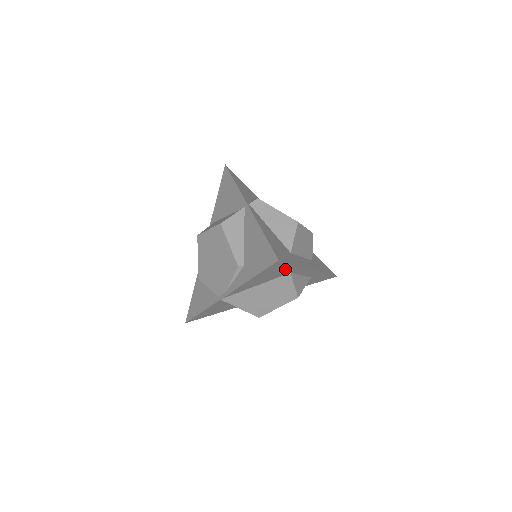
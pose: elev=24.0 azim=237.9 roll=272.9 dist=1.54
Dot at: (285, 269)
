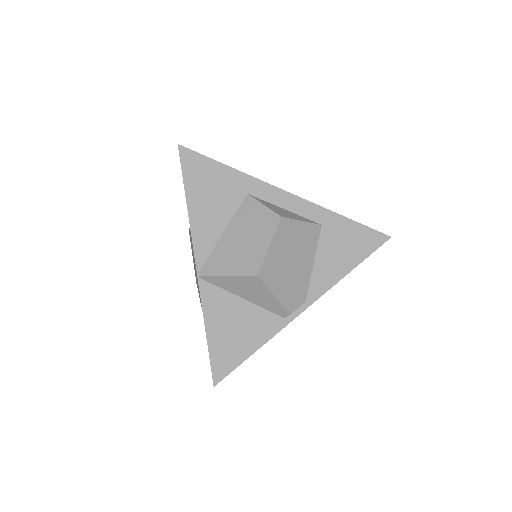
Dot at: (223, 179)
